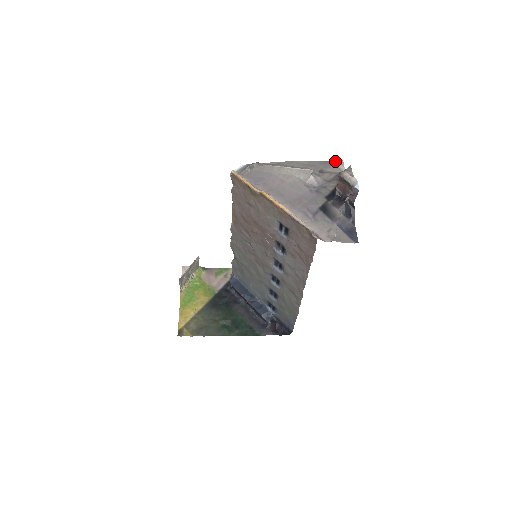
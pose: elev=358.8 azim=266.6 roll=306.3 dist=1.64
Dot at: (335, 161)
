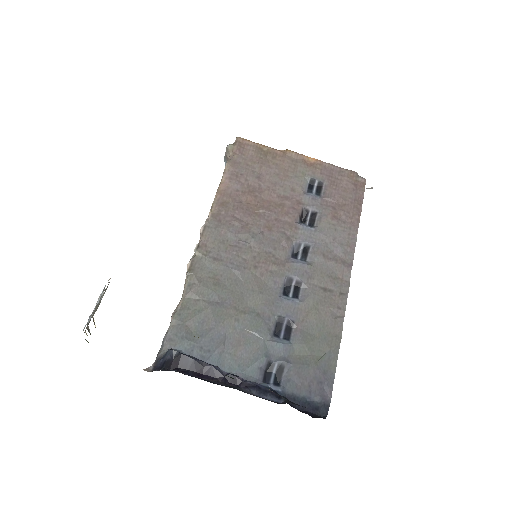
Dot at: occluded
